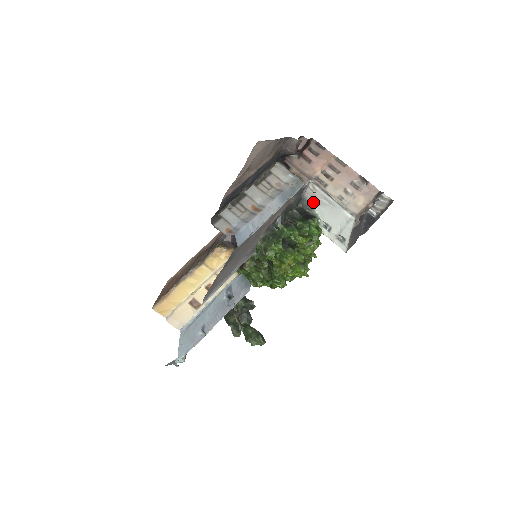
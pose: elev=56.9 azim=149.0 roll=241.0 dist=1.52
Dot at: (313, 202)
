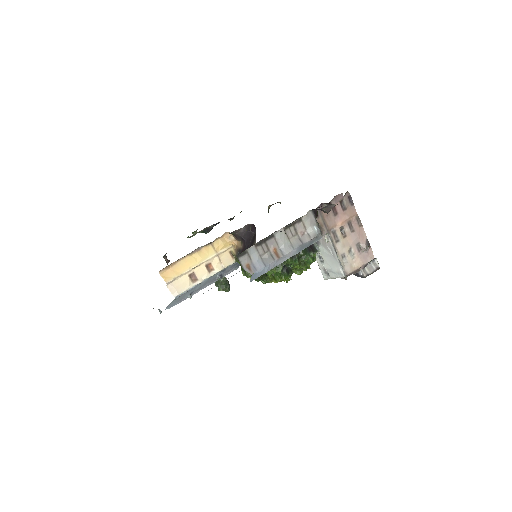
Dot at: (321, 242)
